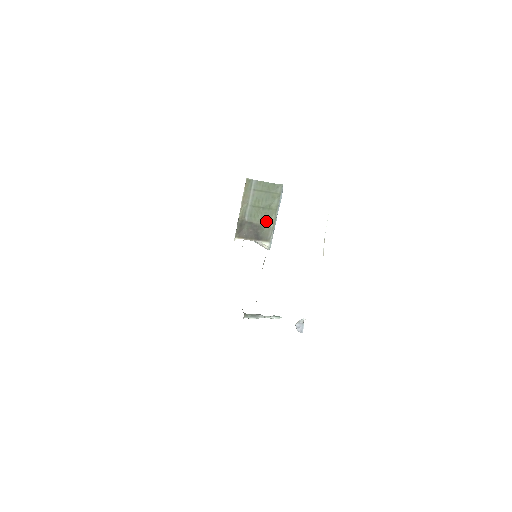
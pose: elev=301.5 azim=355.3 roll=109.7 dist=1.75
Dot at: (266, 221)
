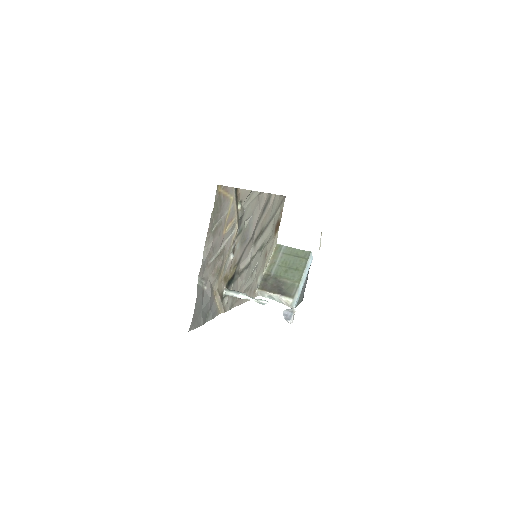
Dot at: (292, 280)
